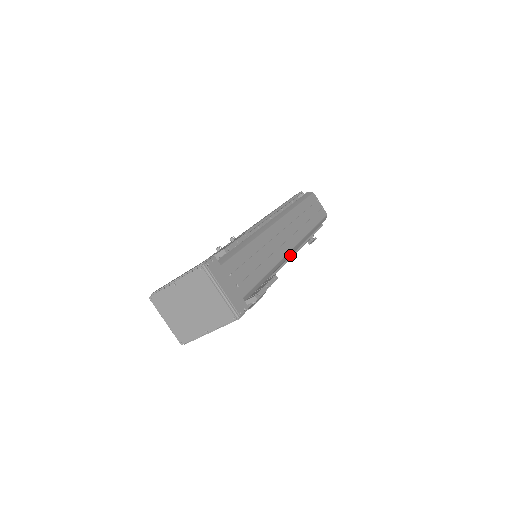
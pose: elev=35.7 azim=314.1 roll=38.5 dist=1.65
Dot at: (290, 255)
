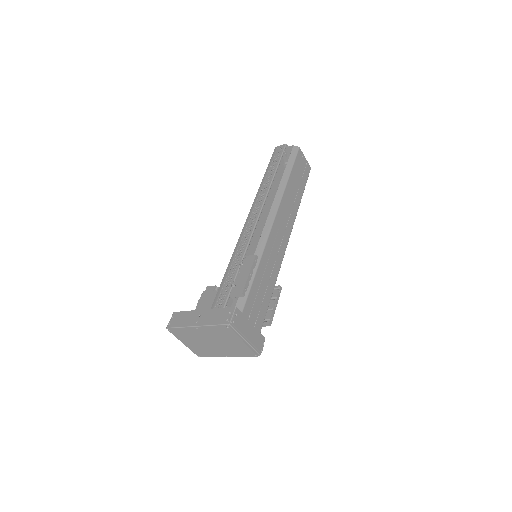
Dot at: occluded
